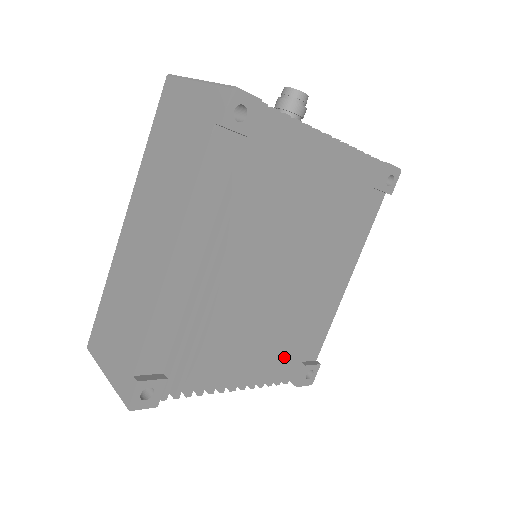
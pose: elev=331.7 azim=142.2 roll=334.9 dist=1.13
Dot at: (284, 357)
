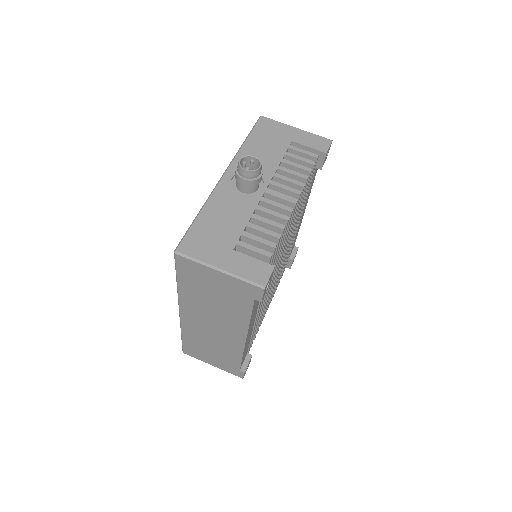
Dot at: occluded
